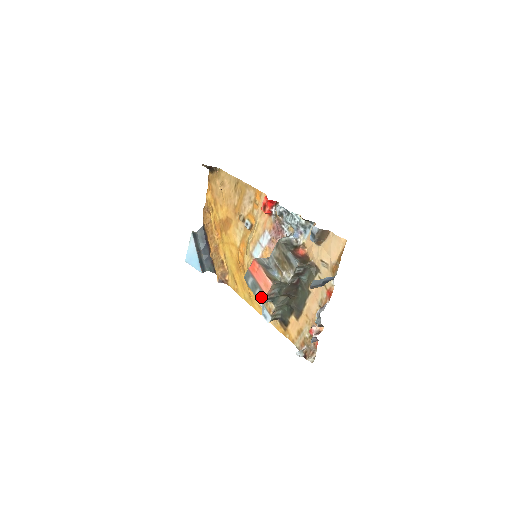
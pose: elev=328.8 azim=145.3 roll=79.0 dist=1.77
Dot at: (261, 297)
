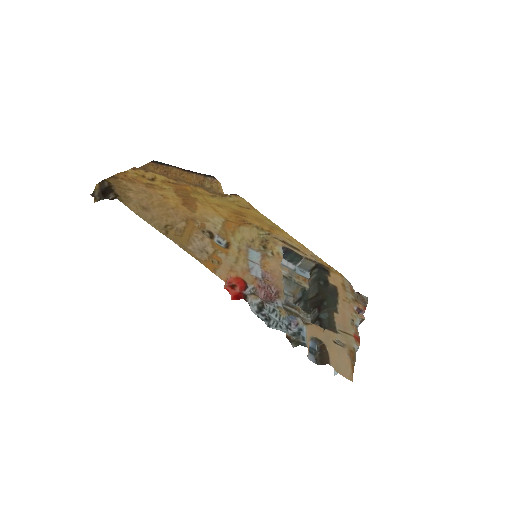
Dot at: (290, 301)
